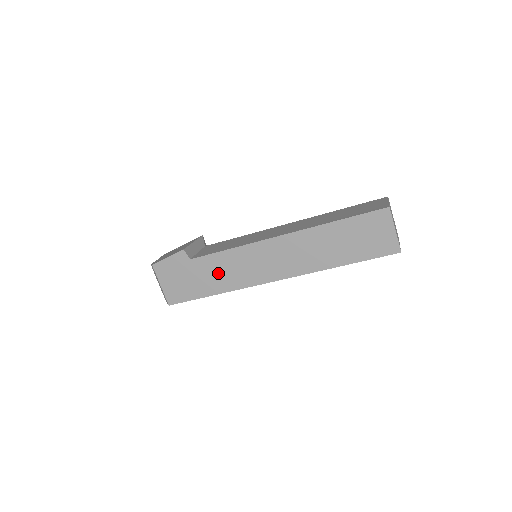
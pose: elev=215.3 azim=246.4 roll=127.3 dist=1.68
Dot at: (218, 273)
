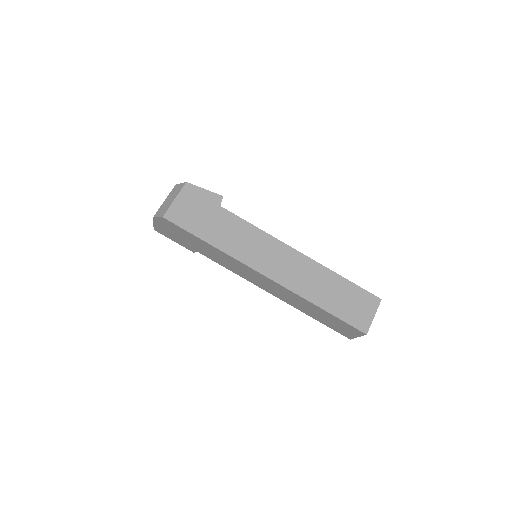
Dot at: (230, 233)
